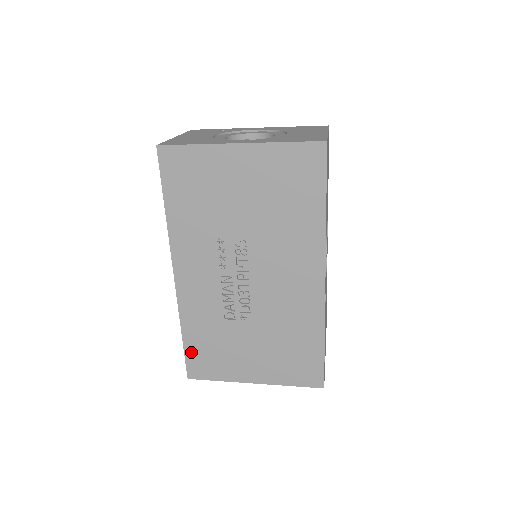
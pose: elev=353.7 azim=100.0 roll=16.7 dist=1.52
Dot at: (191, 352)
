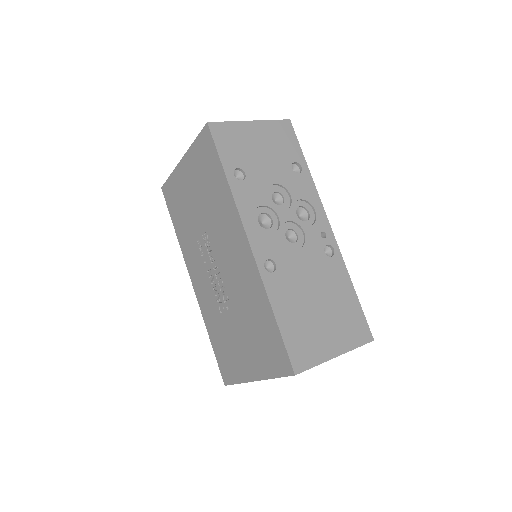
Dot at: (218, 355)
